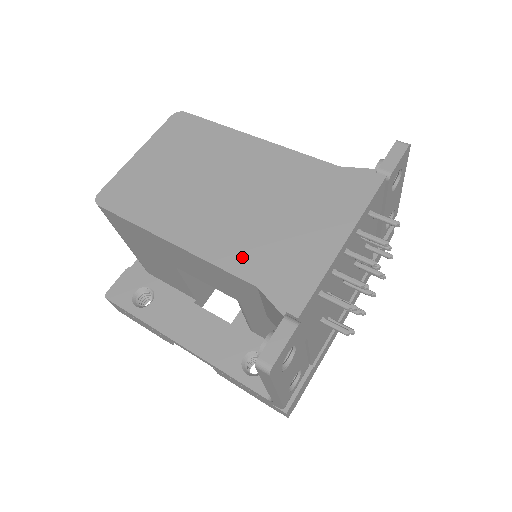
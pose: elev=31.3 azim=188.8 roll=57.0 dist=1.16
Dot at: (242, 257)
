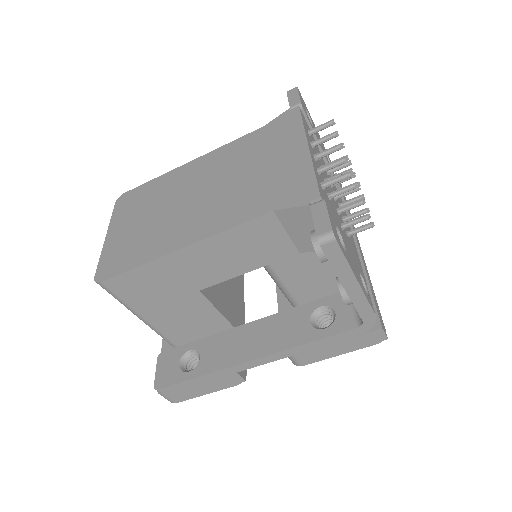
Dot at: (244, 209)
